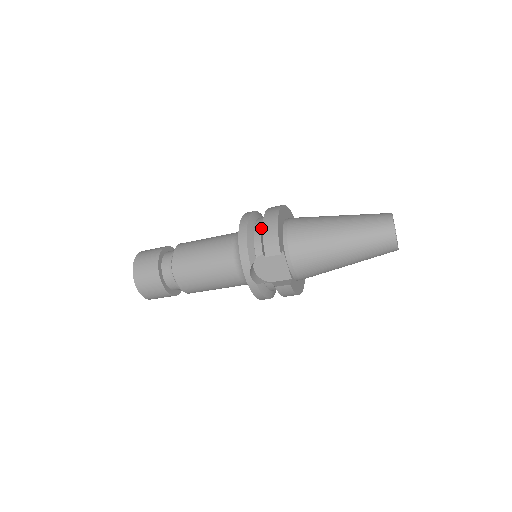
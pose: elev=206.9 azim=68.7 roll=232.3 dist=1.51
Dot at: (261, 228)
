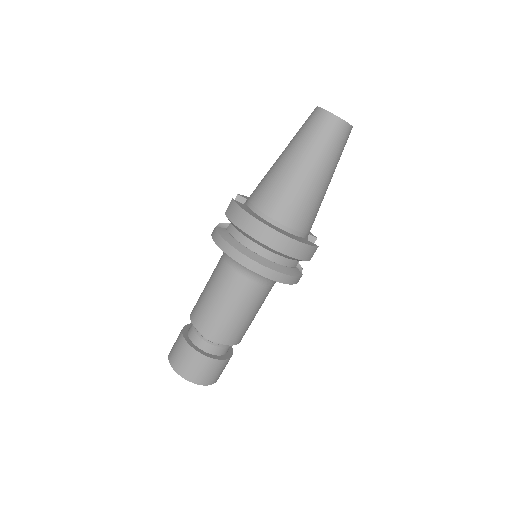
Dot at: occluded
